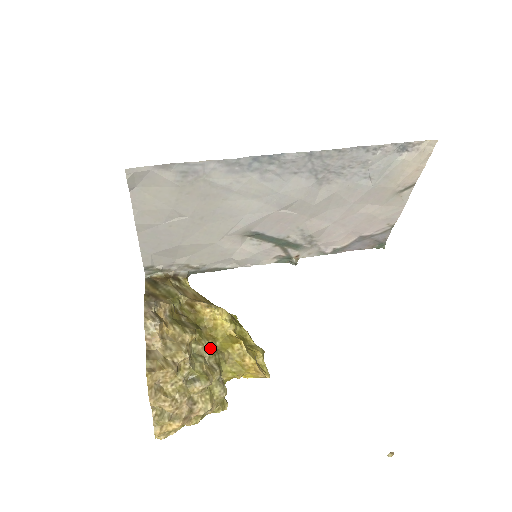
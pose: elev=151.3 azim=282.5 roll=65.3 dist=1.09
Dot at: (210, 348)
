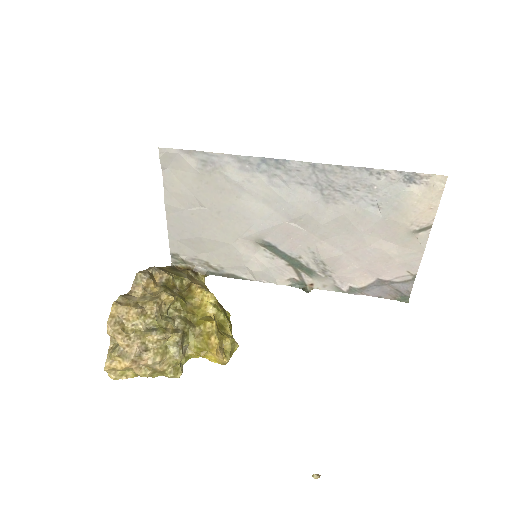
Dot at: (185, 319)
